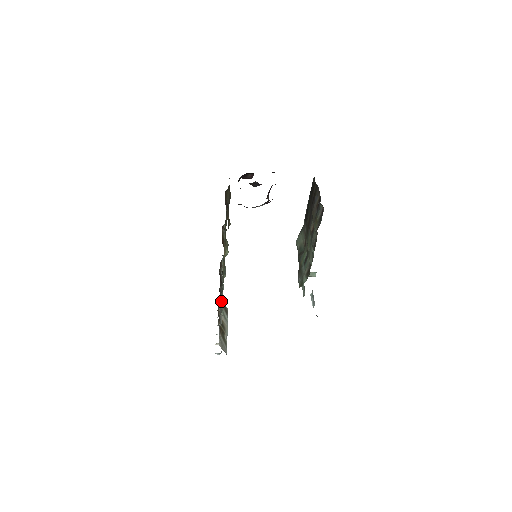
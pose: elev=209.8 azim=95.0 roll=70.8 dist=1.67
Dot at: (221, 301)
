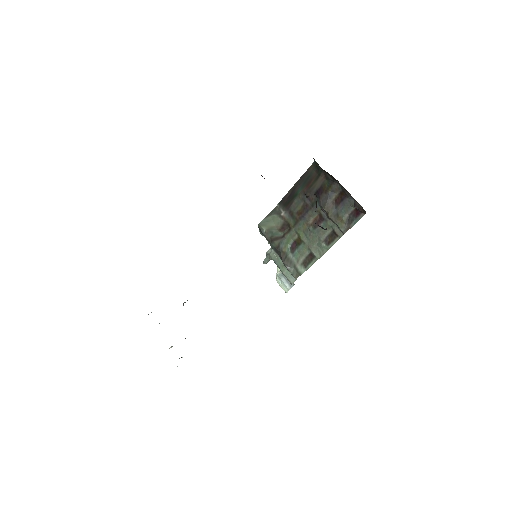
Dot at: occluded
